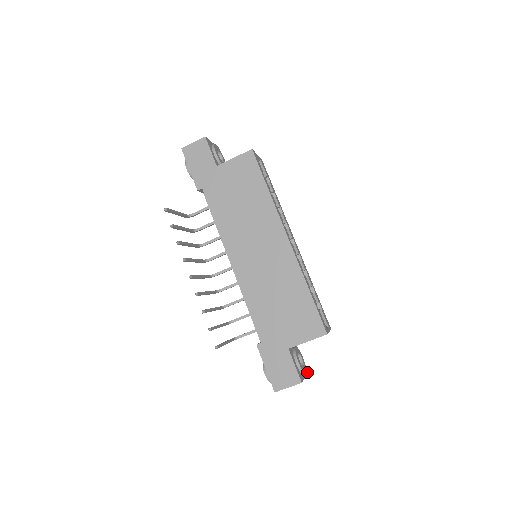
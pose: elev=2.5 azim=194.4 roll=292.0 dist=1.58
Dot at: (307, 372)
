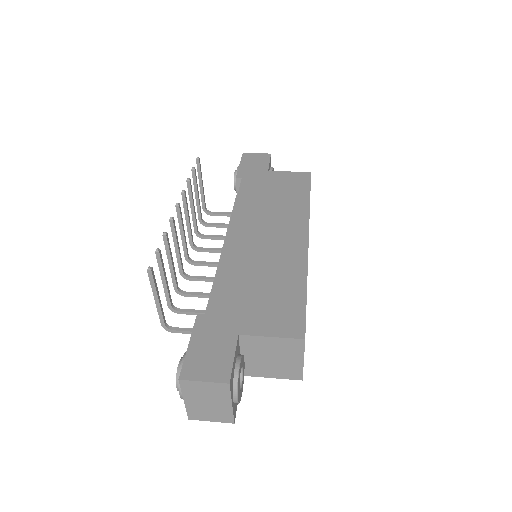
Dot at: (234, 421)
